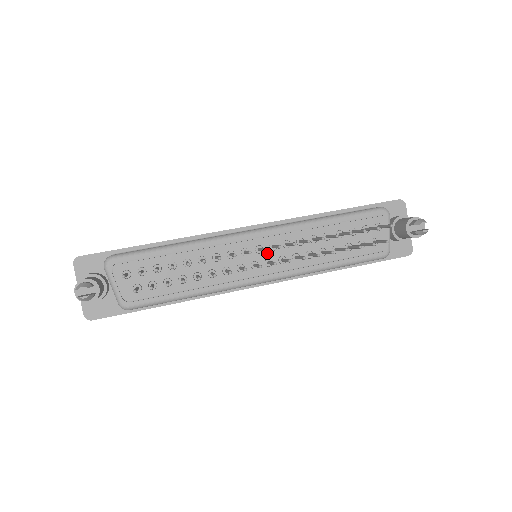
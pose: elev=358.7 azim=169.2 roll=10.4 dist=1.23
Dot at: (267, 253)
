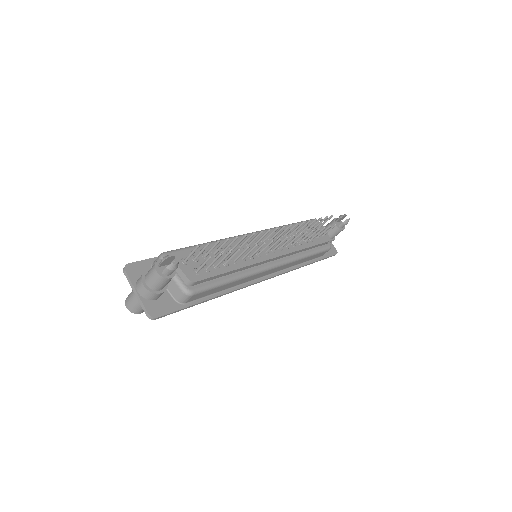
Dot at: occluded
